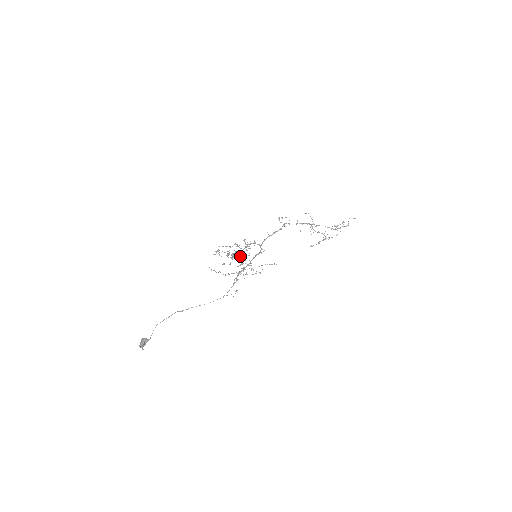
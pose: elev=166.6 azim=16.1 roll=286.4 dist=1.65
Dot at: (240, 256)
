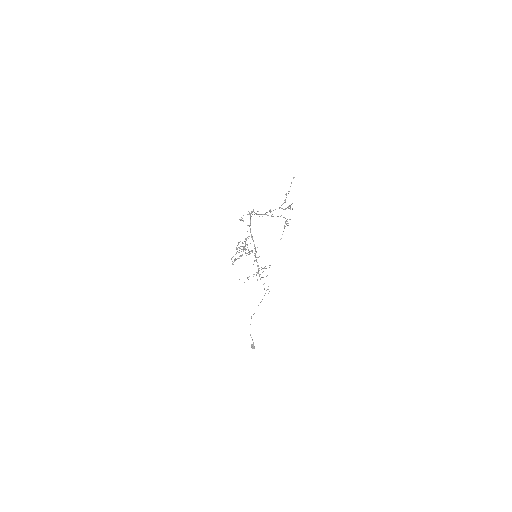
Dot at: (248, 252)
